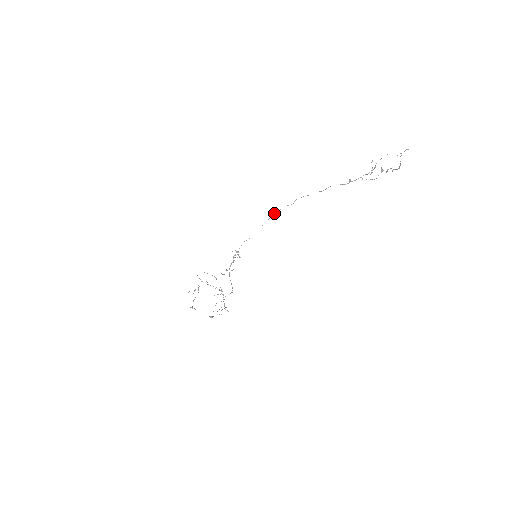
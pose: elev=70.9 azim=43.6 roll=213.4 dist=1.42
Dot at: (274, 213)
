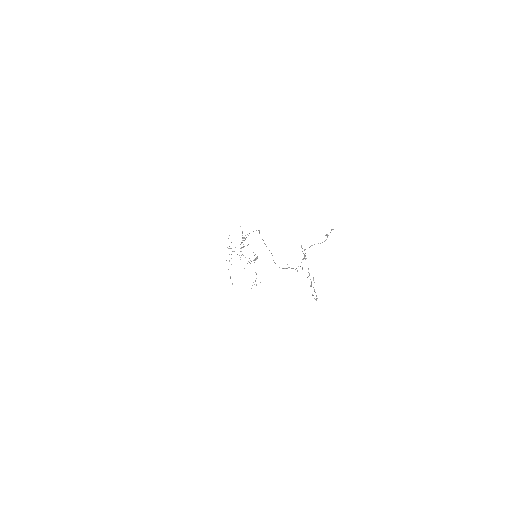
Dot at: (249, 233)
